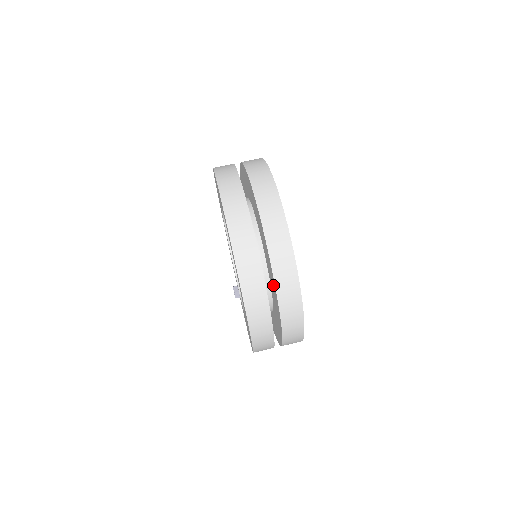
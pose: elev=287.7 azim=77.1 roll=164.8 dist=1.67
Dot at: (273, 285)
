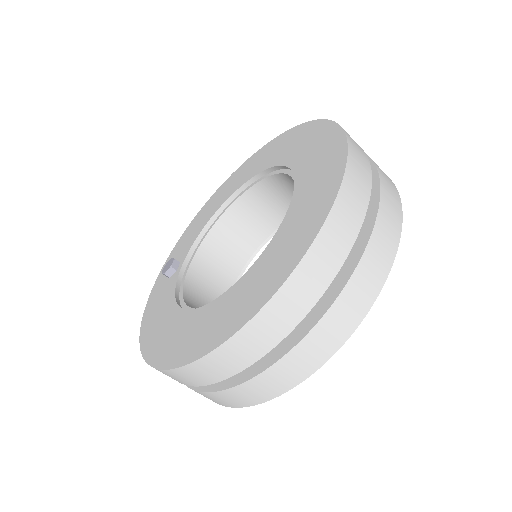
Dot at: occluded
